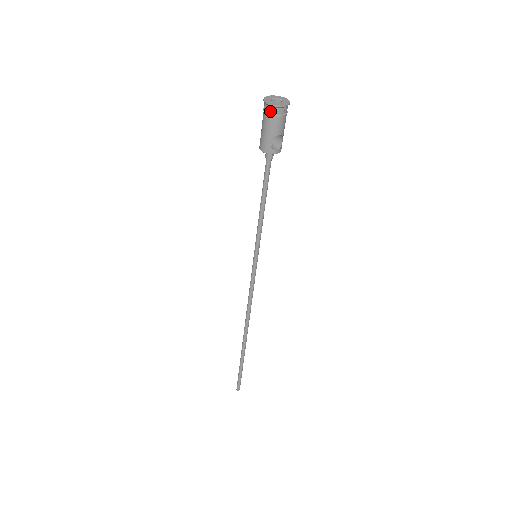
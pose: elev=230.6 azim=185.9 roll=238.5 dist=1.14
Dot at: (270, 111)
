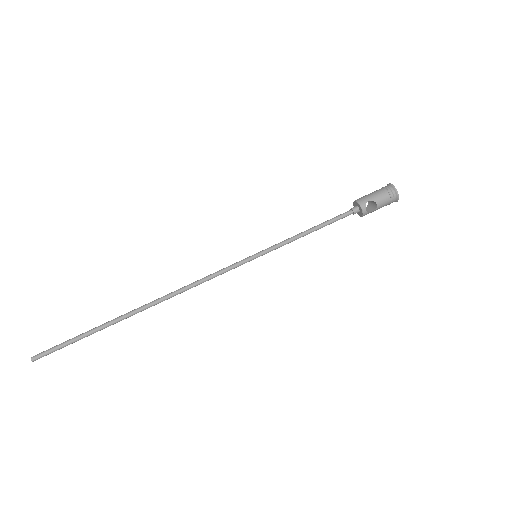
Dot at: (389, 189)
